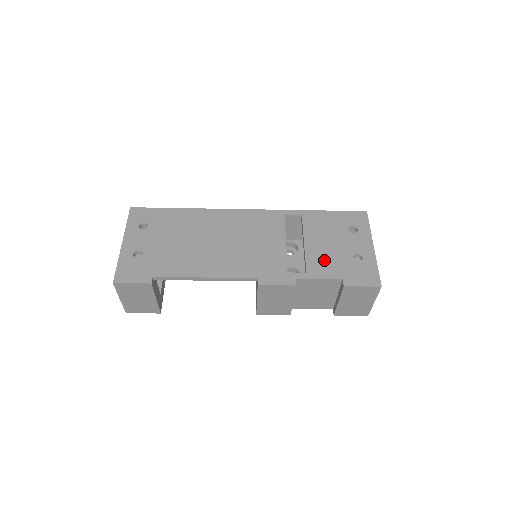
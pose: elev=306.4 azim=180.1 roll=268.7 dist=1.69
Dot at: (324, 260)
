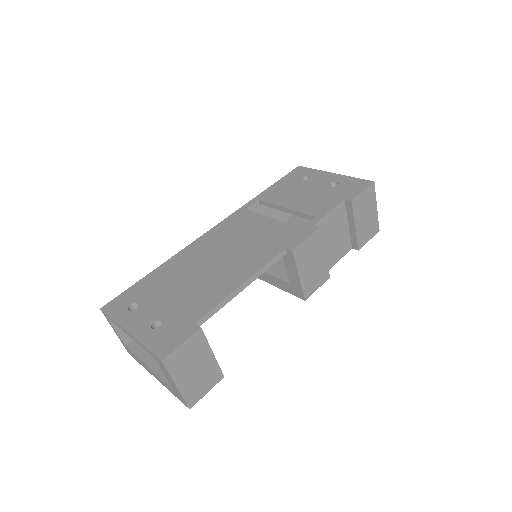
Dot at: (315, 203)
